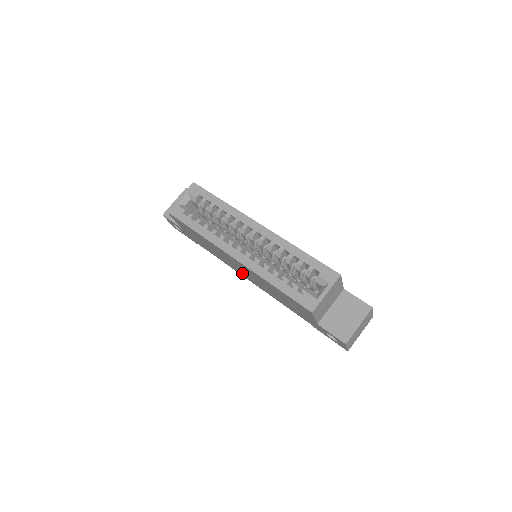
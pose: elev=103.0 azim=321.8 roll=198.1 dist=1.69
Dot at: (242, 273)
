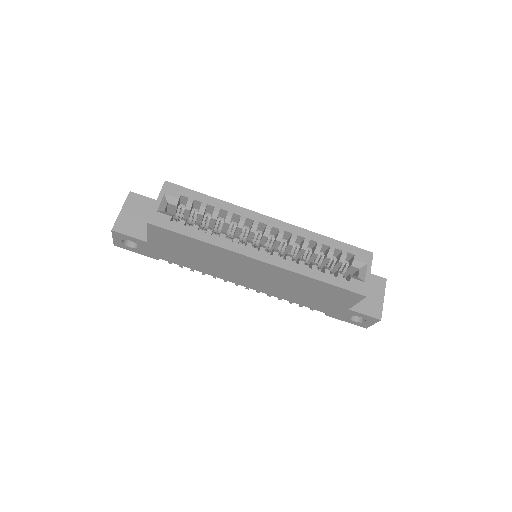
Dot at: (241, 279)
